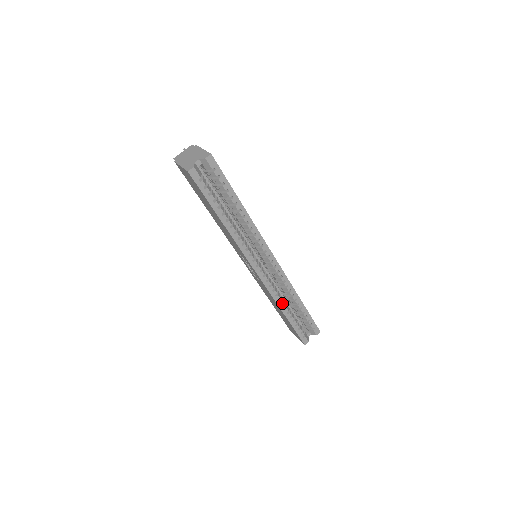
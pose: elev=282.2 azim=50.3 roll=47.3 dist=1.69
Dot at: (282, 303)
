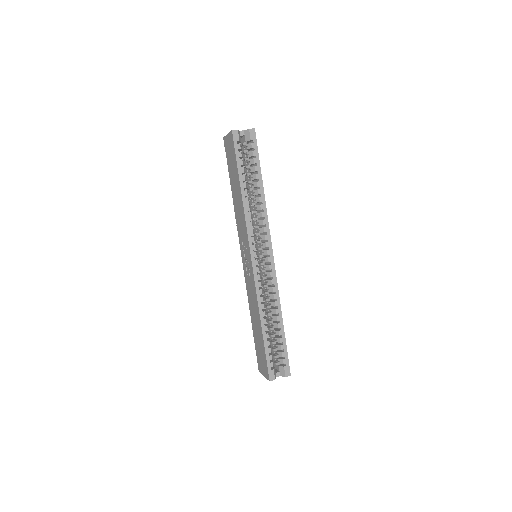
Dot at: (263, 311)
